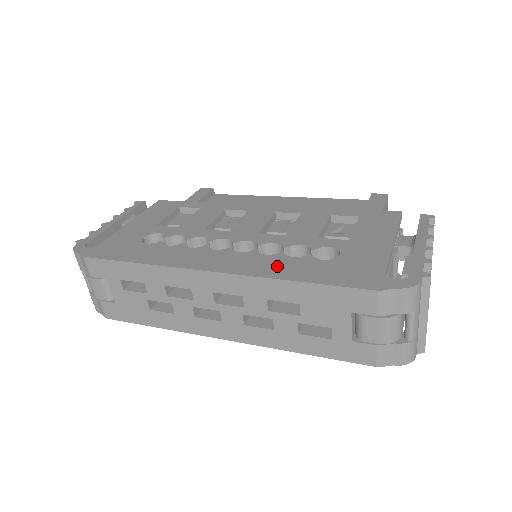
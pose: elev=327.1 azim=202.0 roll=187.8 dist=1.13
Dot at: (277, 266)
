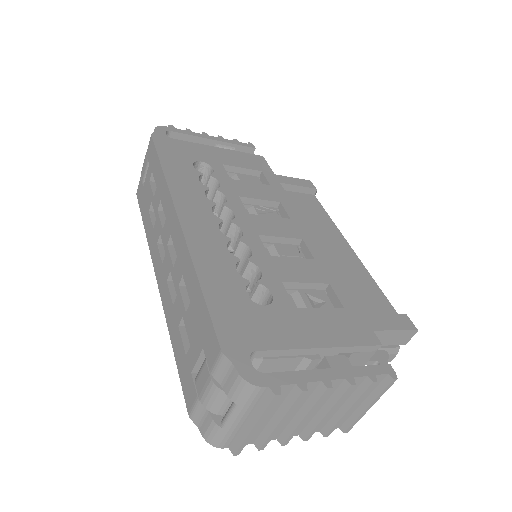
Dot at: (214, 260)
